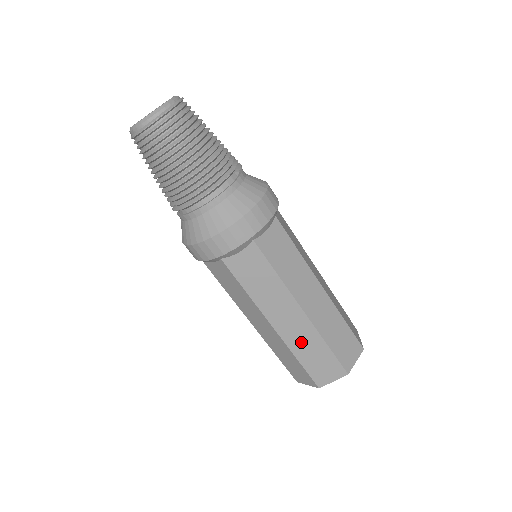
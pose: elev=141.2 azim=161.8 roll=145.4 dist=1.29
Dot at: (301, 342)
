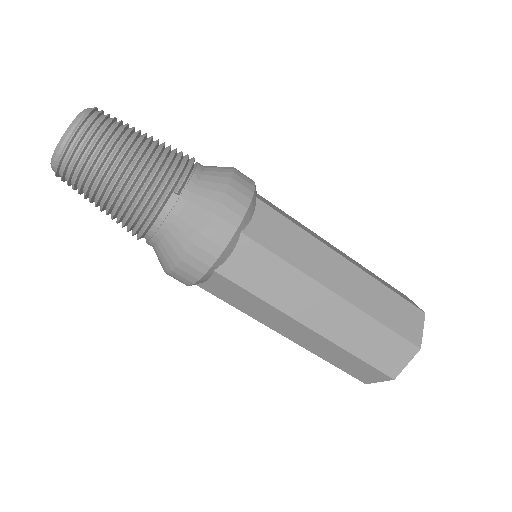
Dot at: (323, 350)
